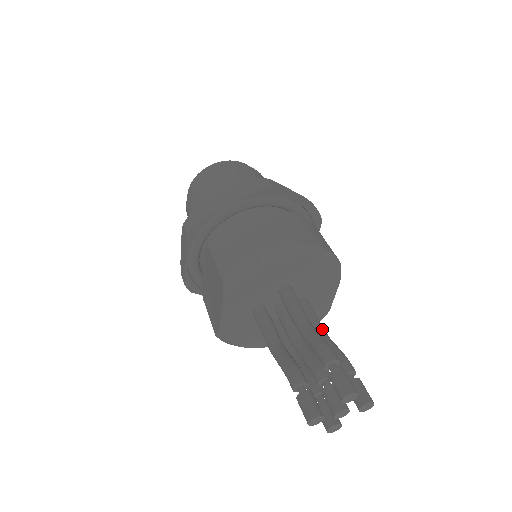
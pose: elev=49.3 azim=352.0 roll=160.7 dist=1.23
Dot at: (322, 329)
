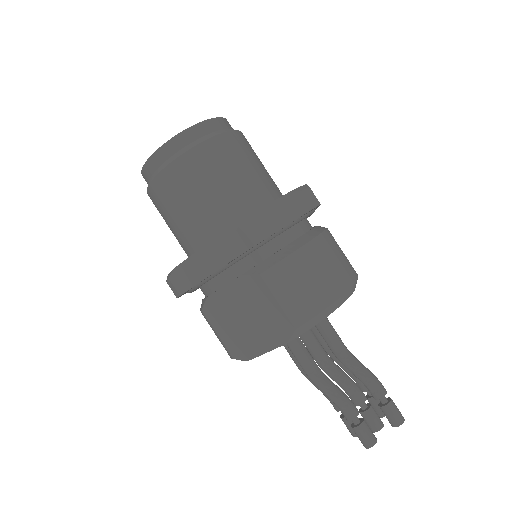
Dot at: occluded
